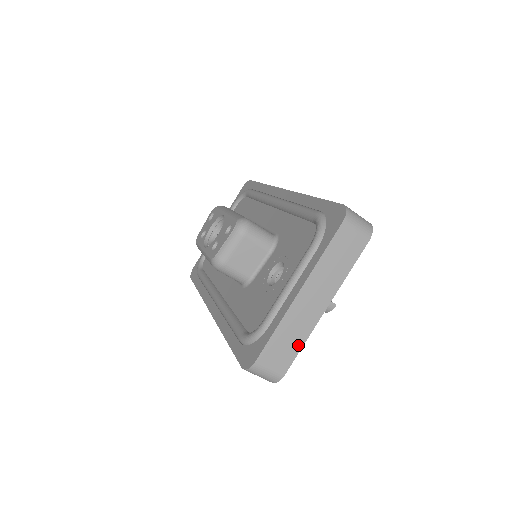
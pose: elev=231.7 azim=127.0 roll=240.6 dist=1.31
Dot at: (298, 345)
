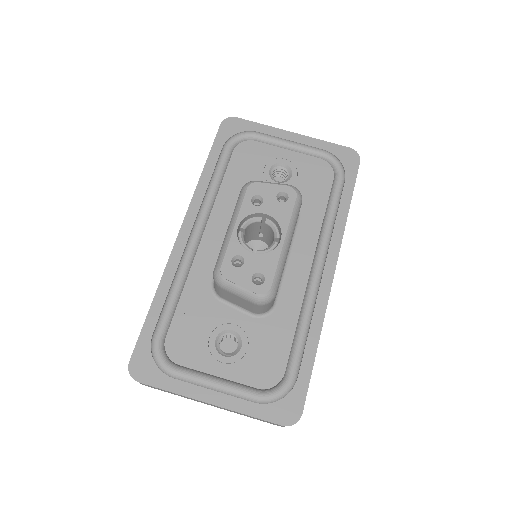
Dot at: (172, 393)
